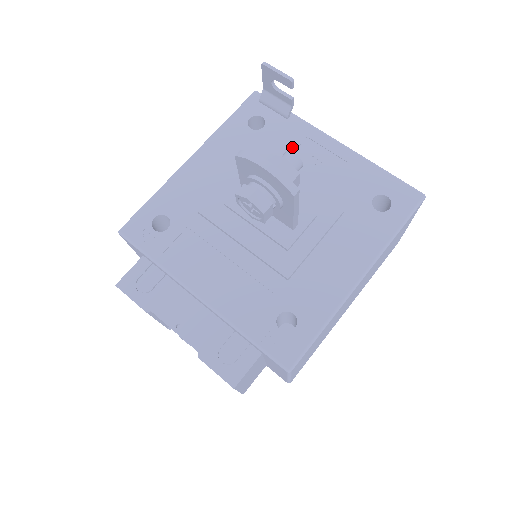
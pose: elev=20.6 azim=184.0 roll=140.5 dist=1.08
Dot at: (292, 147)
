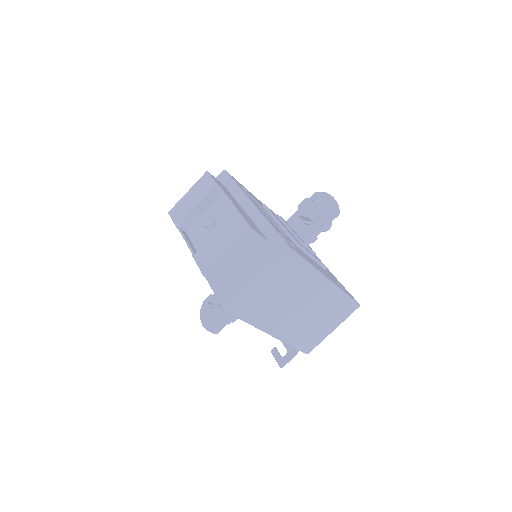
Dot at: occluded
